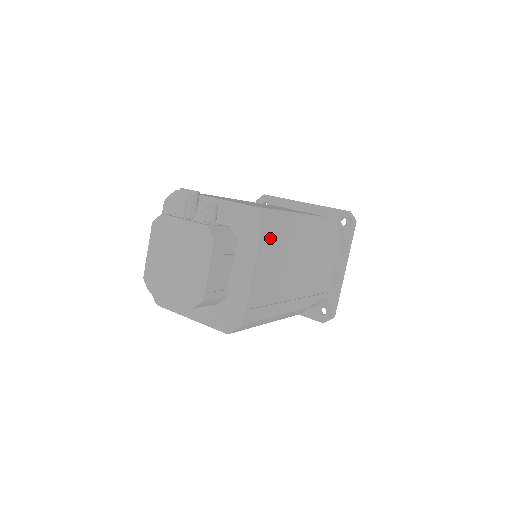
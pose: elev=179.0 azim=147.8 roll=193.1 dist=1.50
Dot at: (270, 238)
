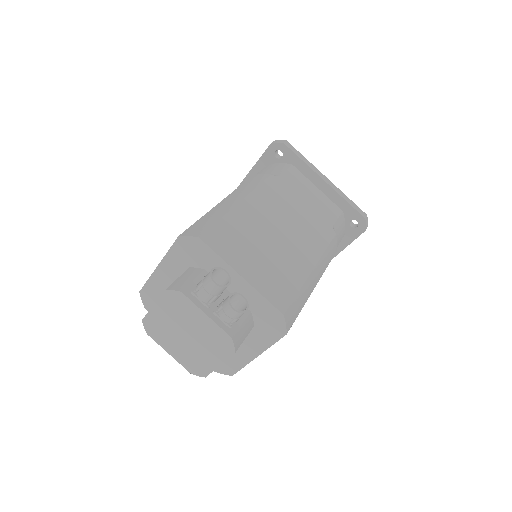
Dot at: occluded
